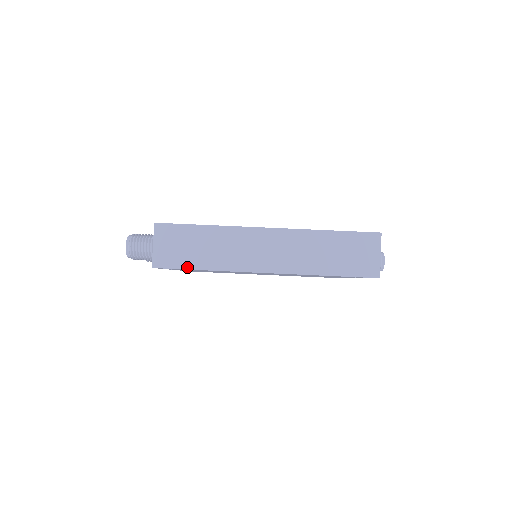
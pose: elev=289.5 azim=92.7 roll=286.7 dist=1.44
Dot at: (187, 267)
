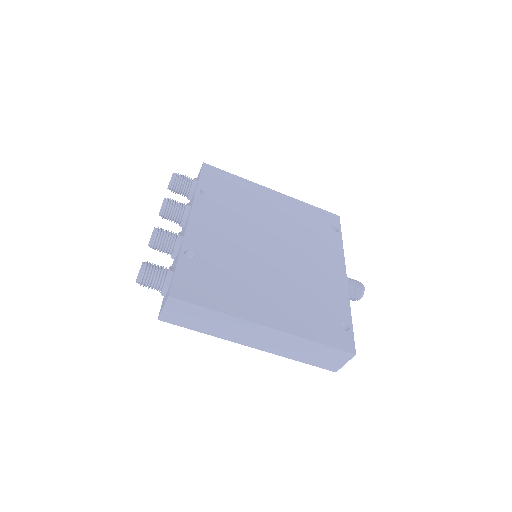
Dot at: (188, 328)
